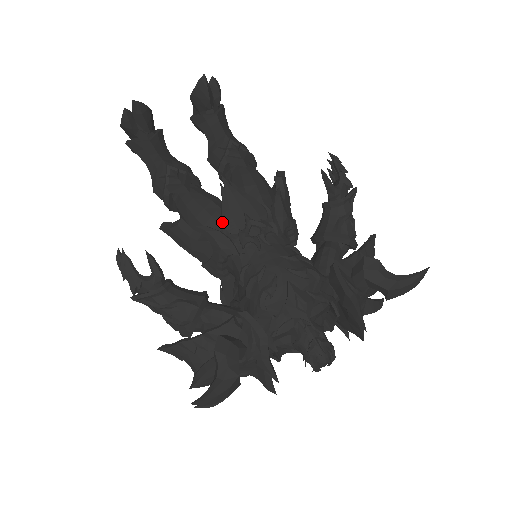
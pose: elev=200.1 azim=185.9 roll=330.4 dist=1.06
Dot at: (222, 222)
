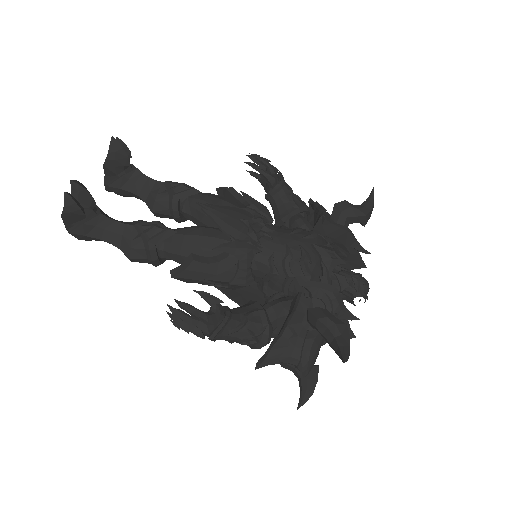
Dot at: (226, 237)
